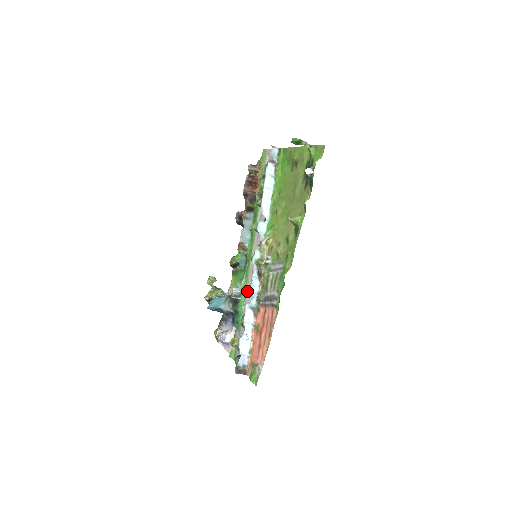
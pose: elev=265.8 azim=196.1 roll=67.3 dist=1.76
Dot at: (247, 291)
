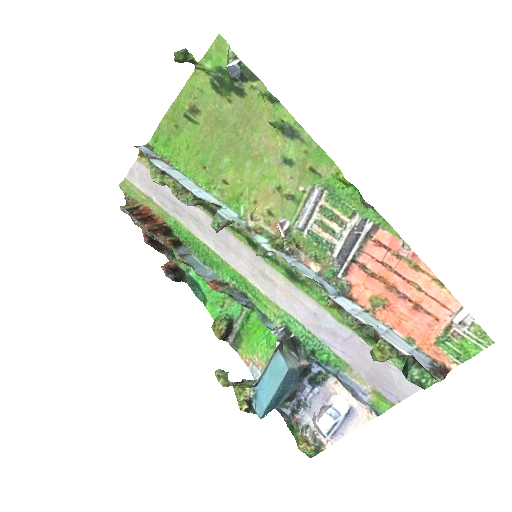
Dot at: (293, 311)
